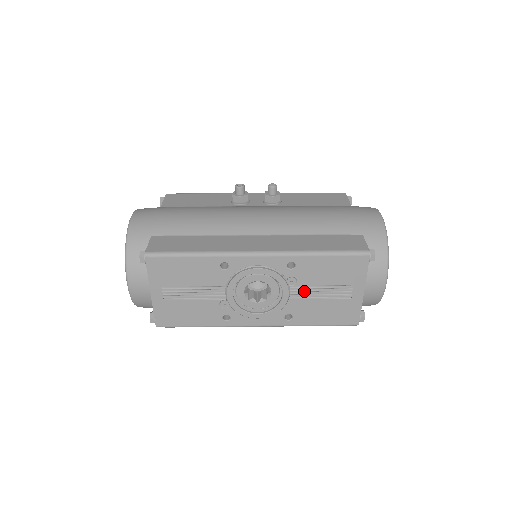
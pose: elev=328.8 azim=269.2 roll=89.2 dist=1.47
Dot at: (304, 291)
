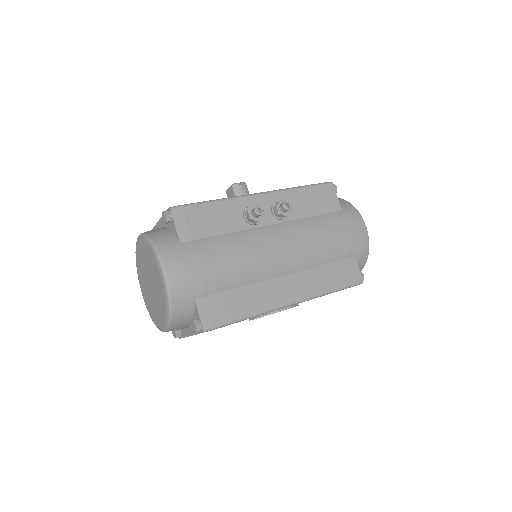
Dot at: occluded
